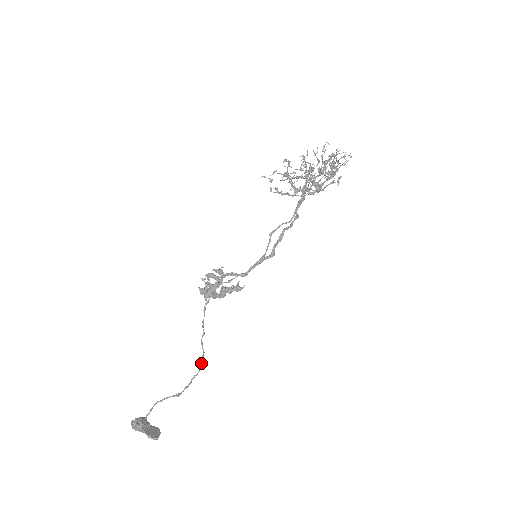
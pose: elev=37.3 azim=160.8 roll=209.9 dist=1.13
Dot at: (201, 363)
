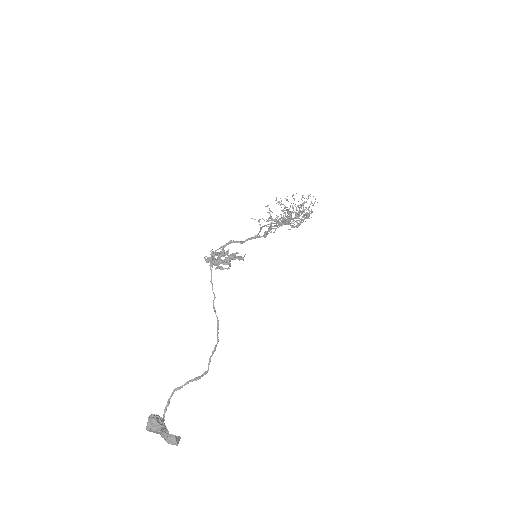
Dot at: (217, 334)
